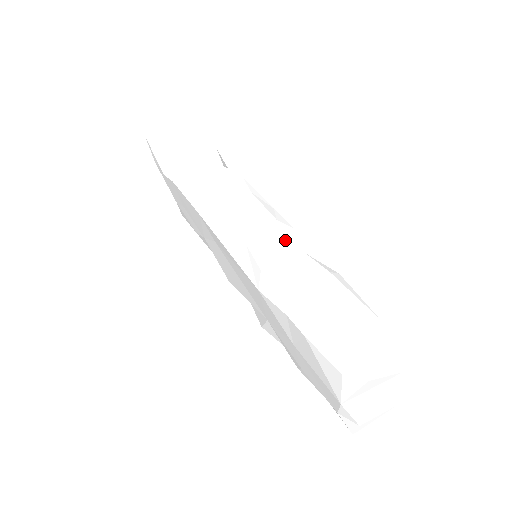
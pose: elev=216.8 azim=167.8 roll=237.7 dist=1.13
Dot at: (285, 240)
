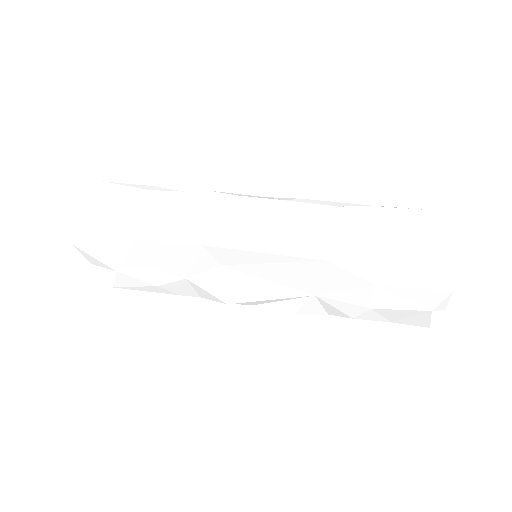
Dot at: (311, 209)
